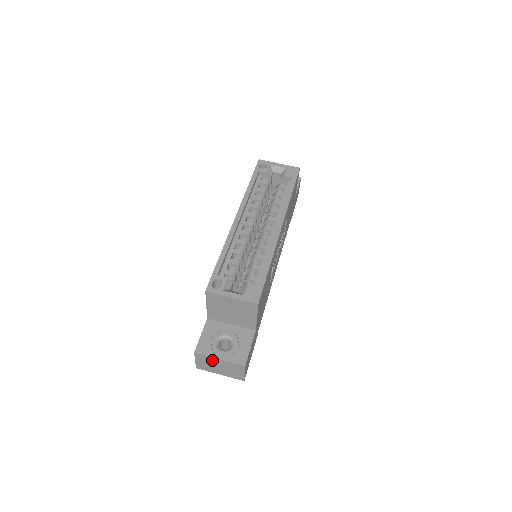
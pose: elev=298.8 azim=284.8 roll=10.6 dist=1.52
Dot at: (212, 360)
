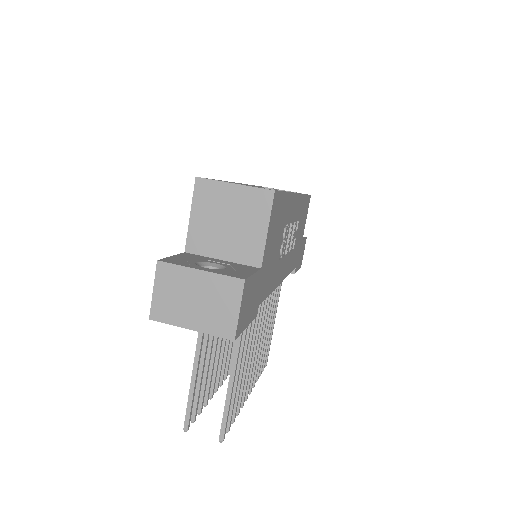
Dot at: (185, 278)
